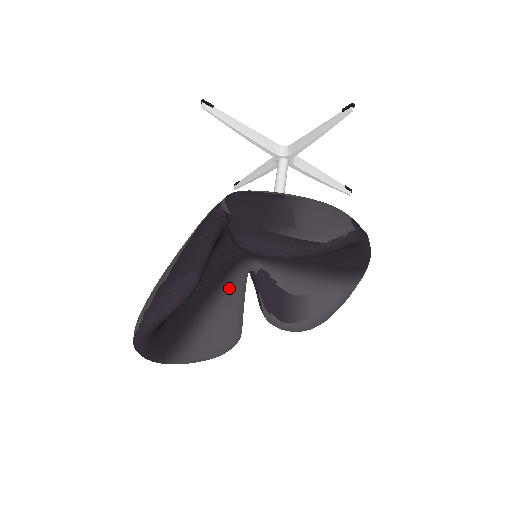
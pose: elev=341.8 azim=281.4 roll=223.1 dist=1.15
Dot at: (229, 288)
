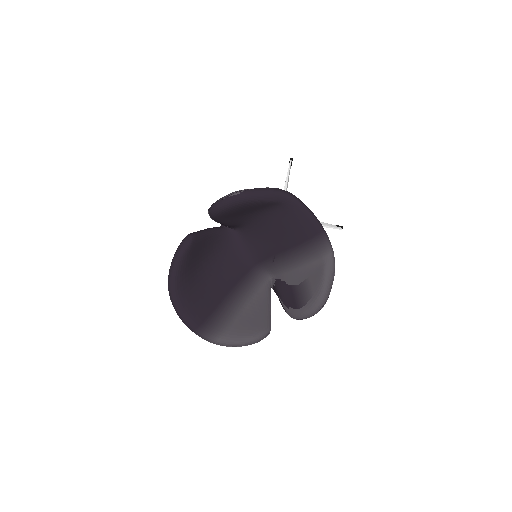
Dot at: (253, 293)
